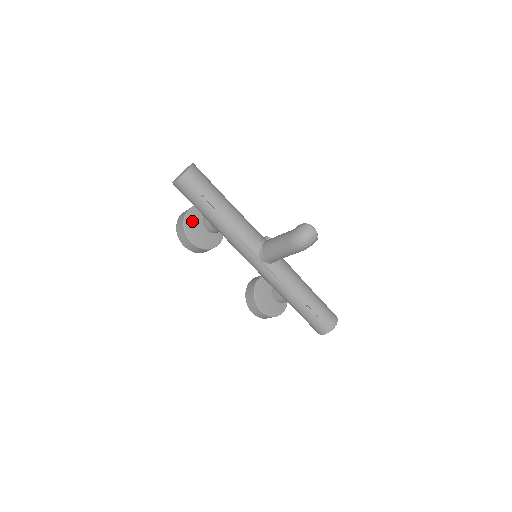
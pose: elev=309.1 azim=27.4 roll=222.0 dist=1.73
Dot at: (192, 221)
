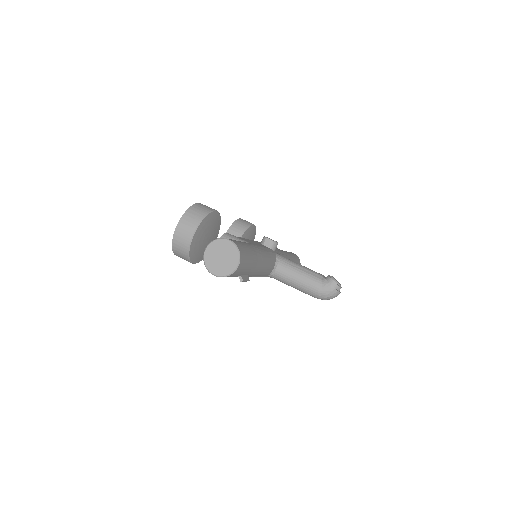
Dot at: (196, 244)
